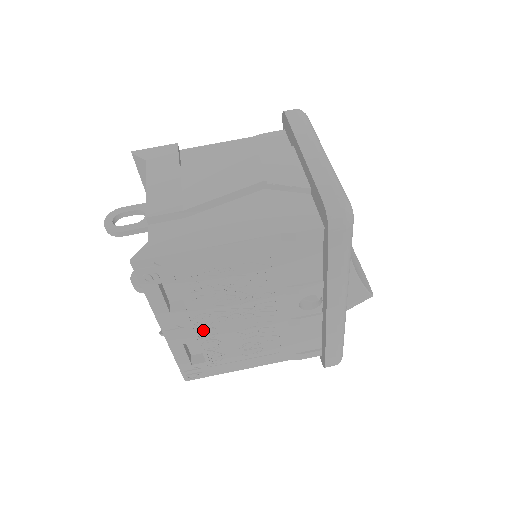
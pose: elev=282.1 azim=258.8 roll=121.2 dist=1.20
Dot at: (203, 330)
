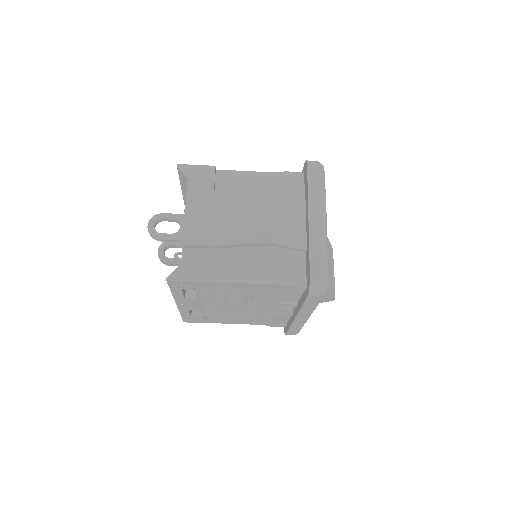
Dot at: (205, 307)
